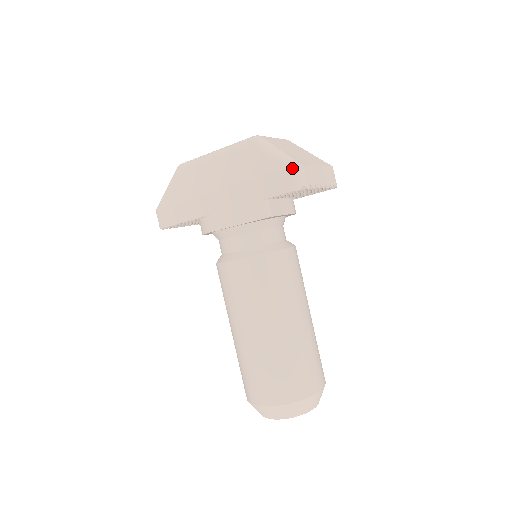
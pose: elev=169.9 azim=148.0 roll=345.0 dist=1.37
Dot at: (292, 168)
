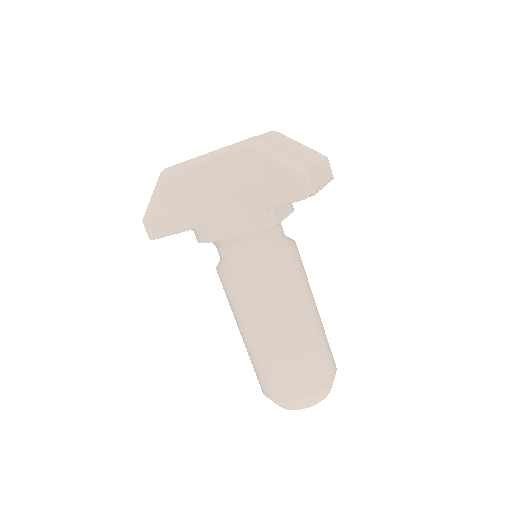
Dot at: (297, 176)
